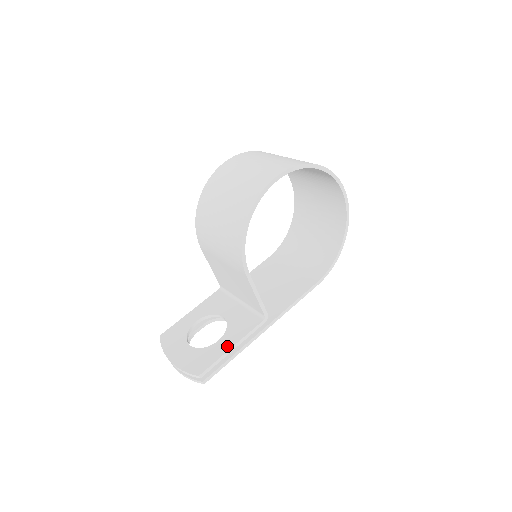
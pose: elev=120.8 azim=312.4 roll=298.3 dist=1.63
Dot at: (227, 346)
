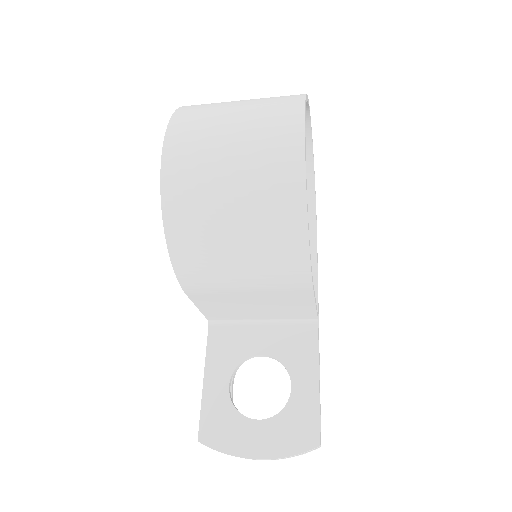
Dot at: (312, 385)
